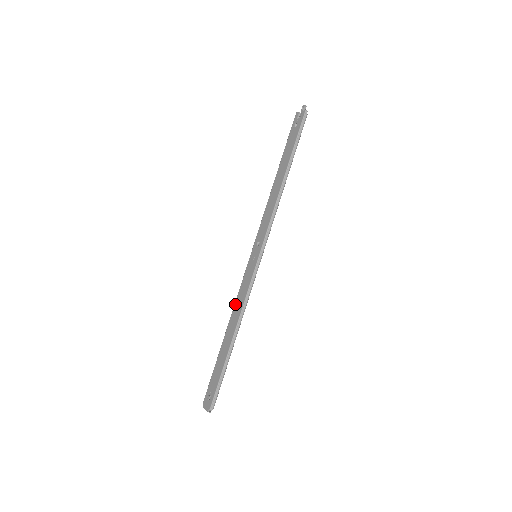
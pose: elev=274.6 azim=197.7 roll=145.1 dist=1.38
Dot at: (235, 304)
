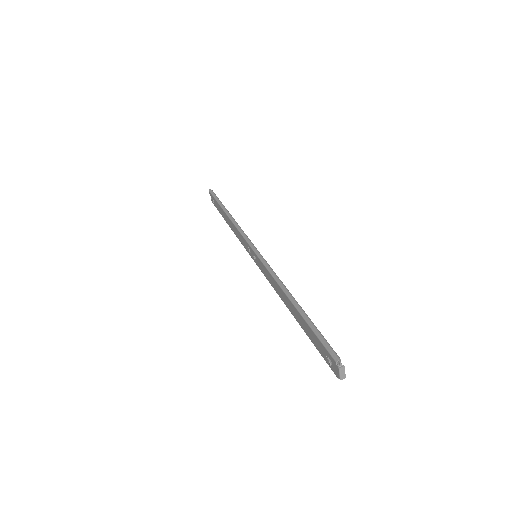
Dot at: (276, 292)
